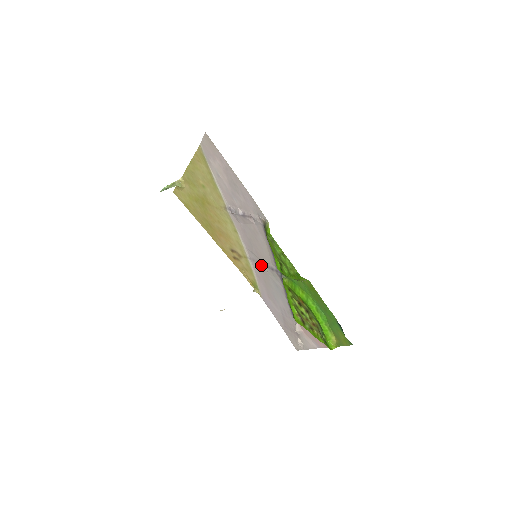
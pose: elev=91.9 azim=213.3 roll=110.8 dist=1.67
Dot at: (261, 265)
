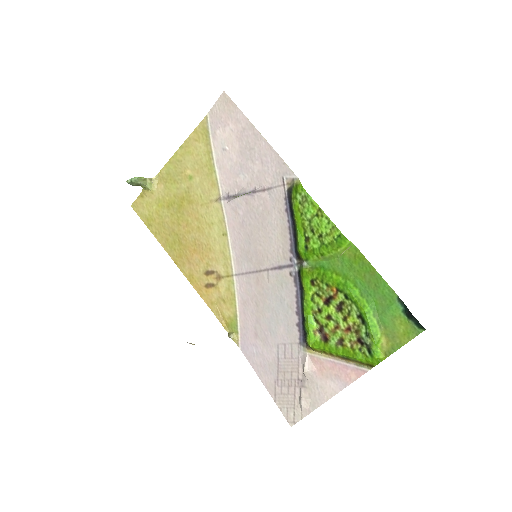
Dot at: (258, 274)
